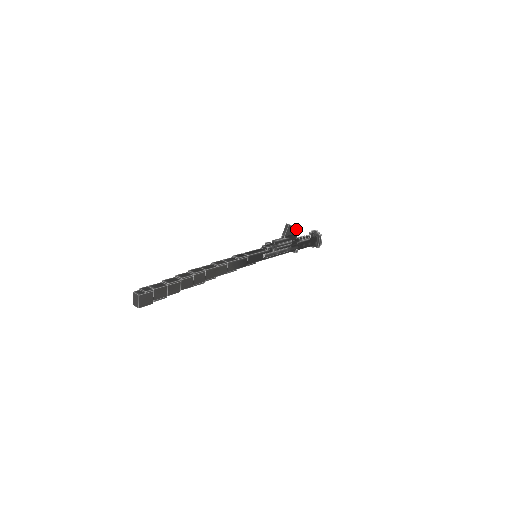
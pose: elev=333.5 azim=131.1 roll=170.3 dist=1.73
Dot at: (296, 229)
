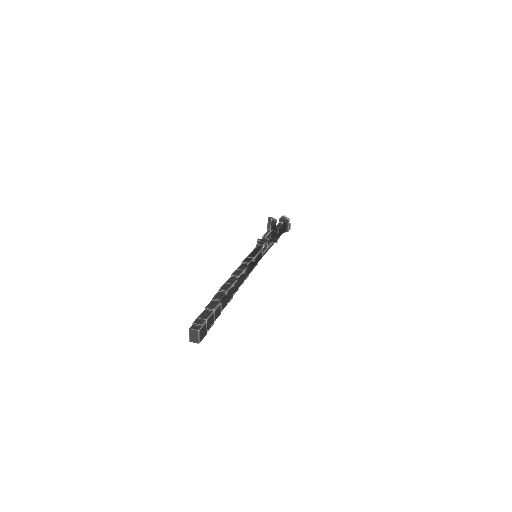
Dot at: (275, 220)
